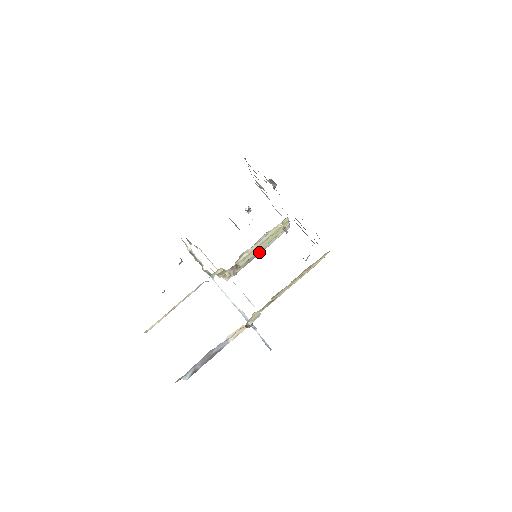
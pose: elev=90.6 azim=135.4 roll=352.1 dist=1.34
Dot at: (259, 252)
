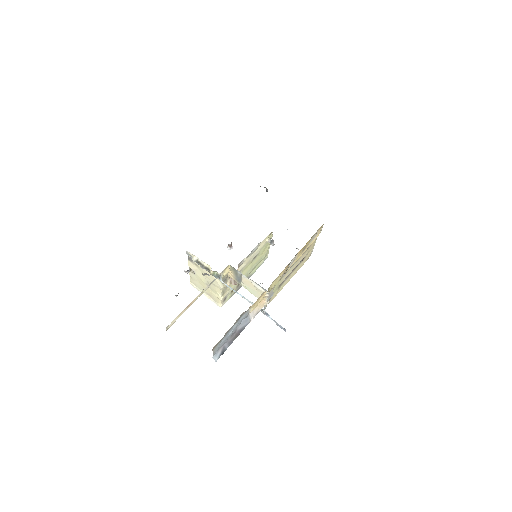
Dot at: occluded
